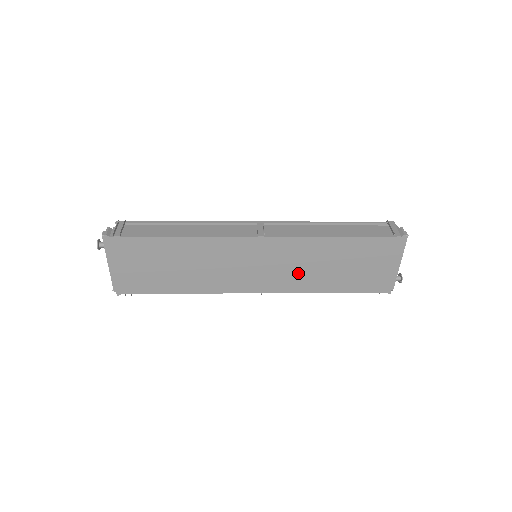
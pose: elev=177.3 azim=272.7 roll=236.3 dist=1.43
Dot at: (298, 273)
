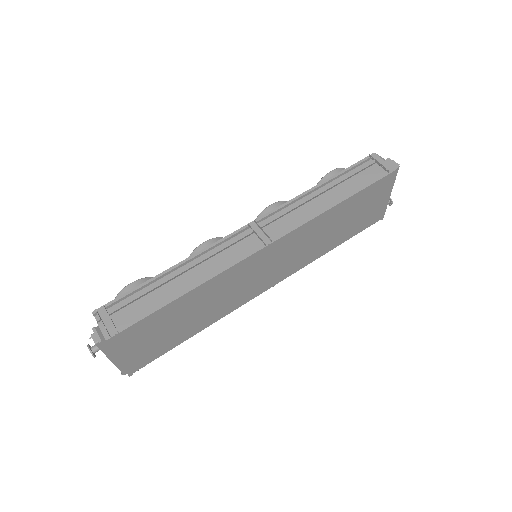
Dot at: (305, 251)
